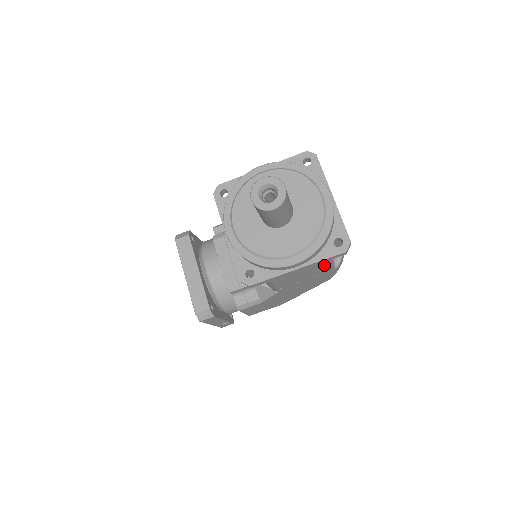
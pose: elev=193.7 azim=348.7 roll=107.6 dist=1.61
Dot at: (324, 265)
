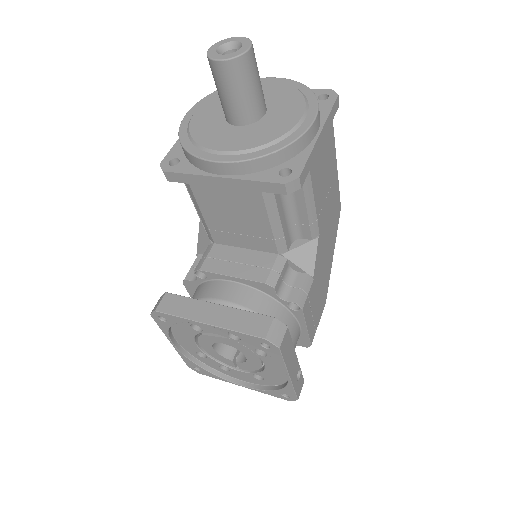
Dot at: (332, 139)
